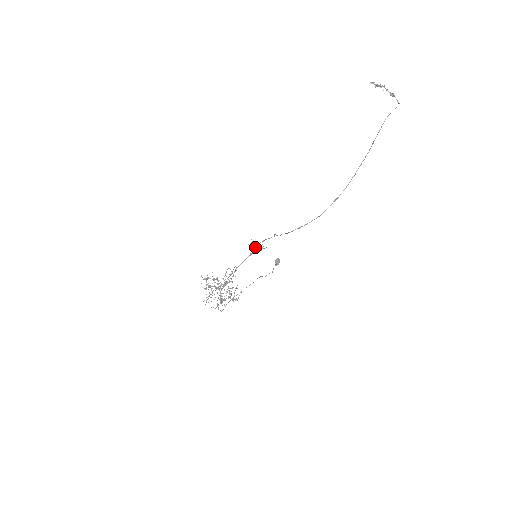
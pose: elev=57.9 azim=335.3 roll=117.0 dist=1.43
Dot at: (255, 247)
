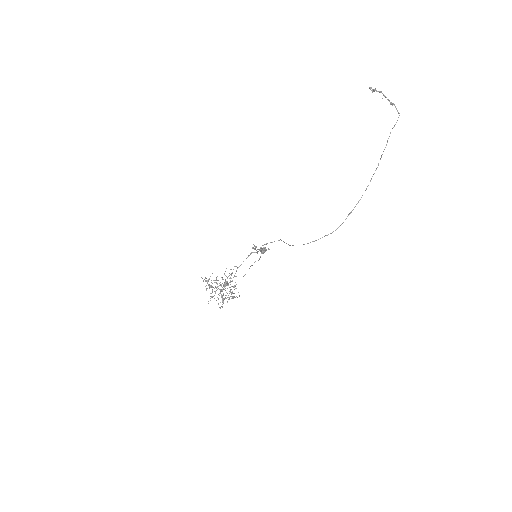
Dot at: occluded
